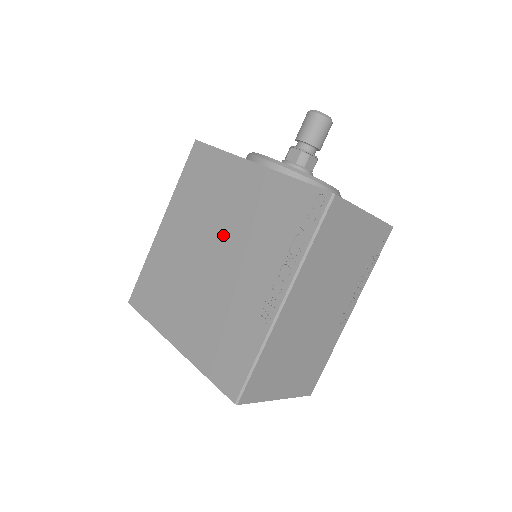
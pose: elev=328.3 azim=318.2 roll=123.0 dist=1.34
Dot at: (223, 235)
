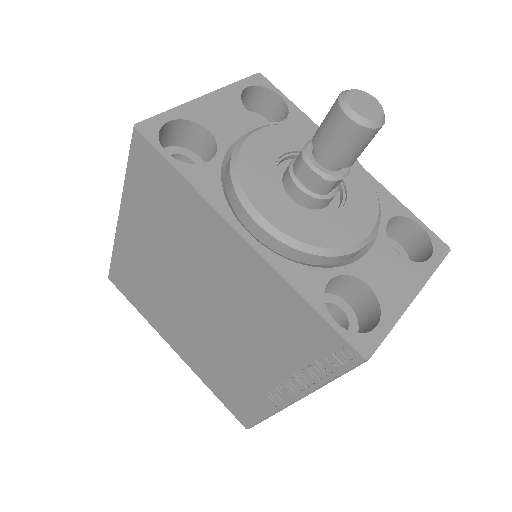
Dot at: (210, 295)
